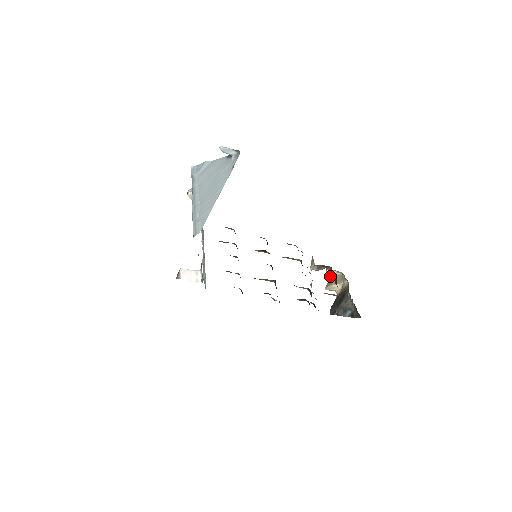
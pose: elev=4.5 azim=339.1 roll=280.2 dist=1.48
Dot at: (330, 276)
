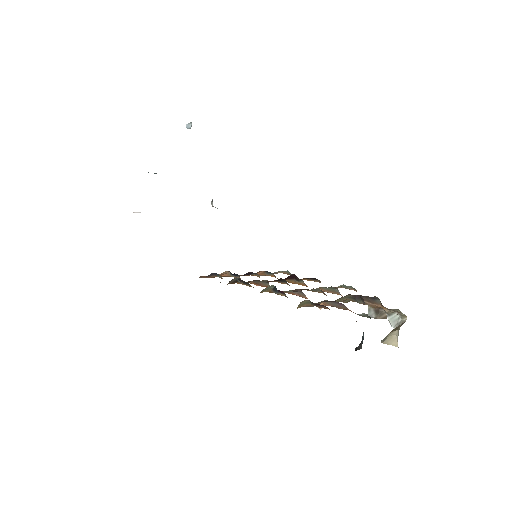
Dot at: (395, 326)
